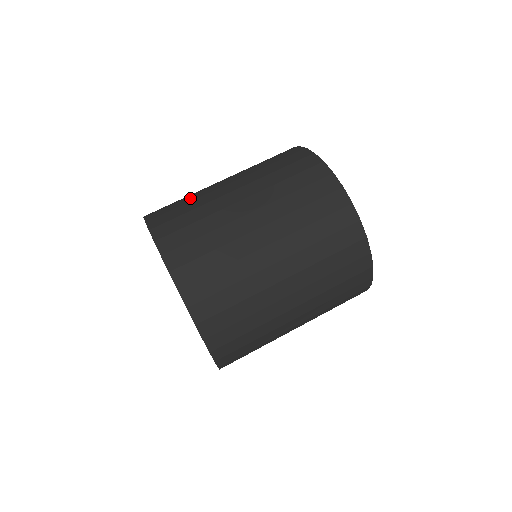
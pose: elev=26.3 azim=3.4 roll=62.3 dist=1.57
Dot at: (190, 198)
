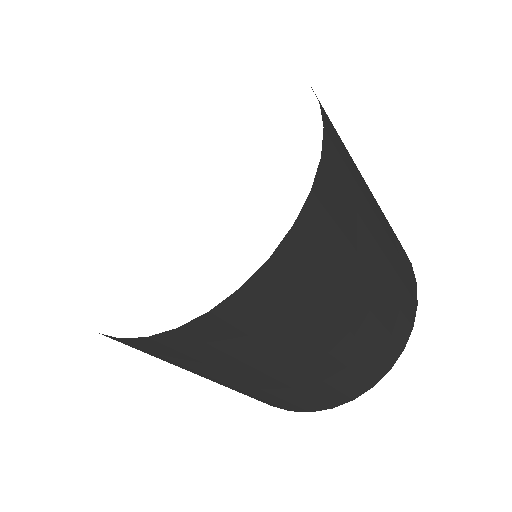
Dot at: occluded
